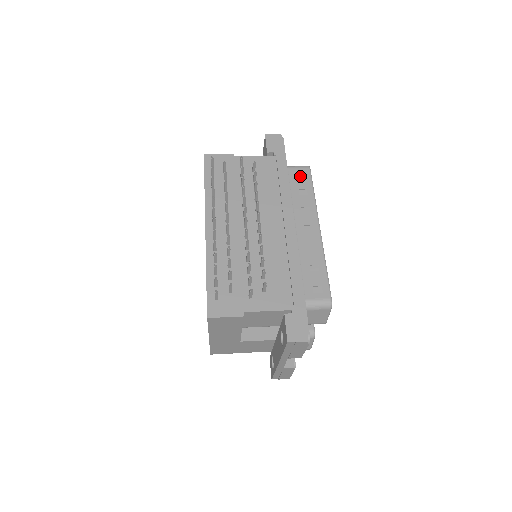
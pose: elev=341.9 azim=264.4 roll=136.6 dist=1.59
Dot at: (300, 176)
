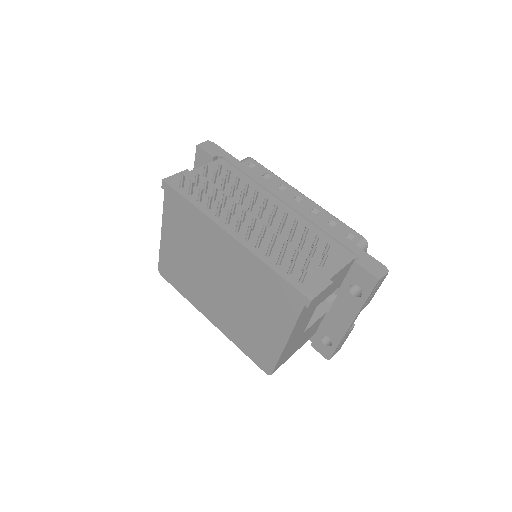
Dot at: (251, 166)
